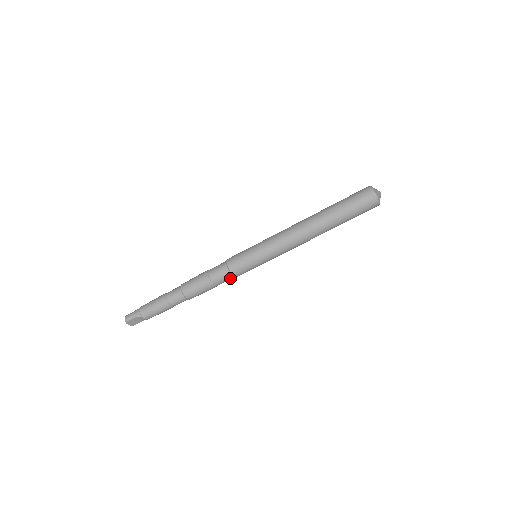
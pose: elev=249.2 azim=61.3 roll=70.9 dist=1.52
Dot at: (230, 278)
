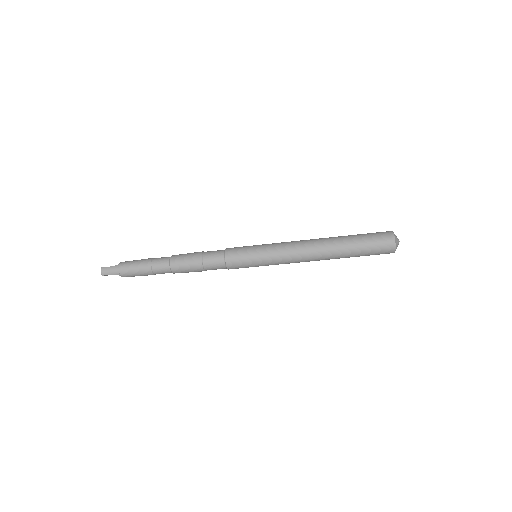
Dot at: (223, 268)
